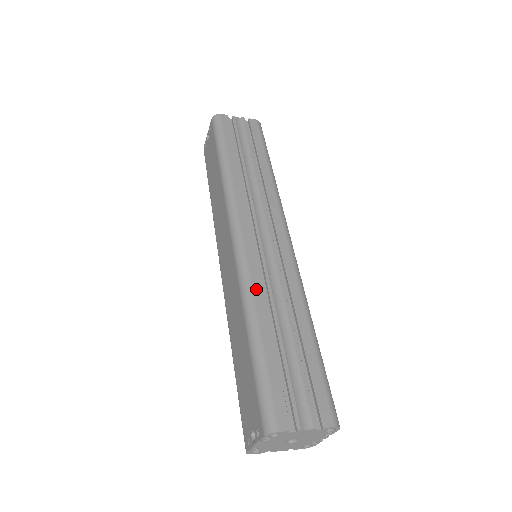
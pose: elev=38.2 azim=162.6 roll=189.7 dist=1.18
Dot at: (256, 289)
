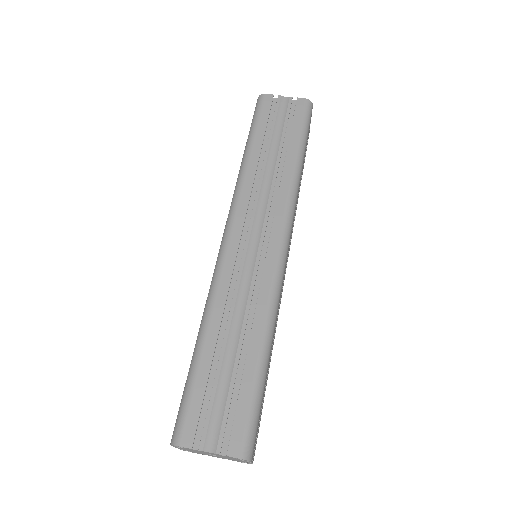
Dot at: (219, 297)
